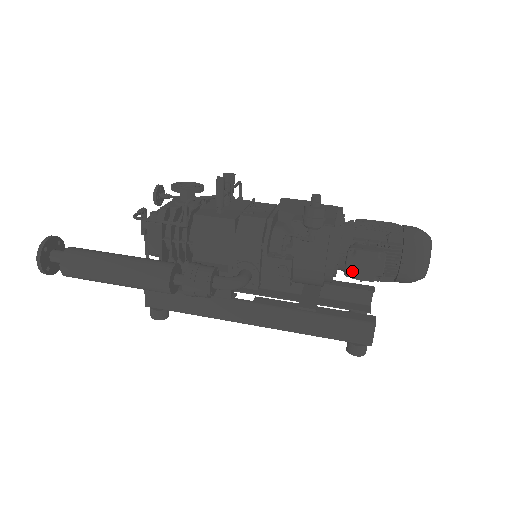
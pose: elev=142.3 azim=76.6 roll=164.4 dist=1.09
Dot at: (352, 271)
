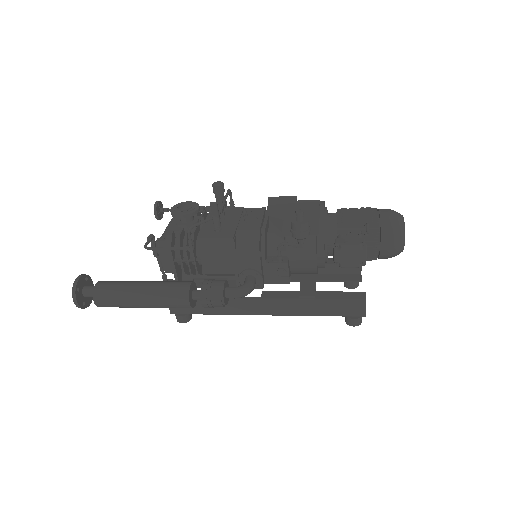
Dot at: (340, 262)
